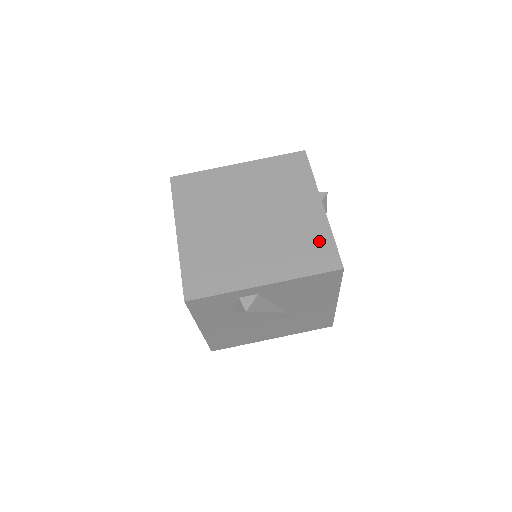
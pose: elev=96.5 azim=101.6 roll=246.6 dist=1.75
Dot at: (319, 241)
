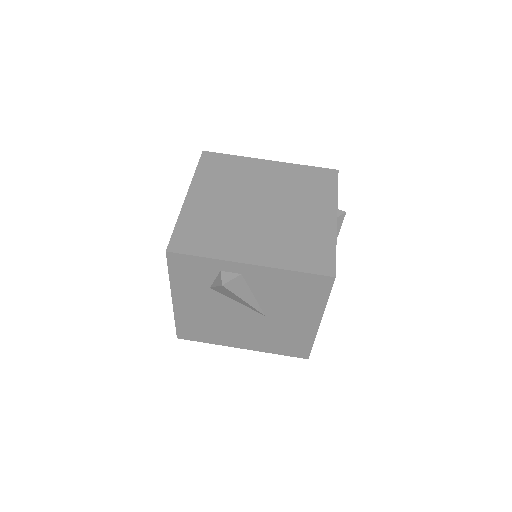
Dot at: (320, 246)
